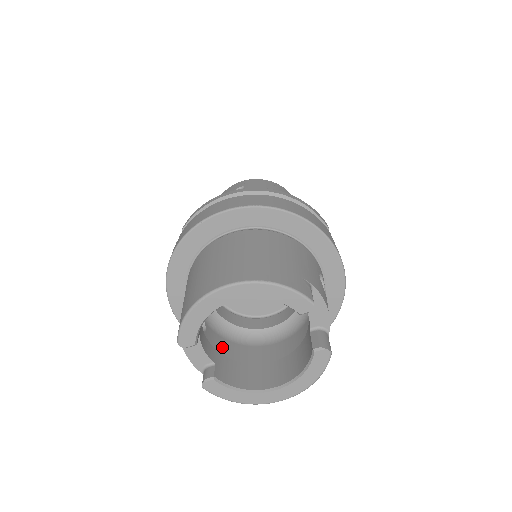
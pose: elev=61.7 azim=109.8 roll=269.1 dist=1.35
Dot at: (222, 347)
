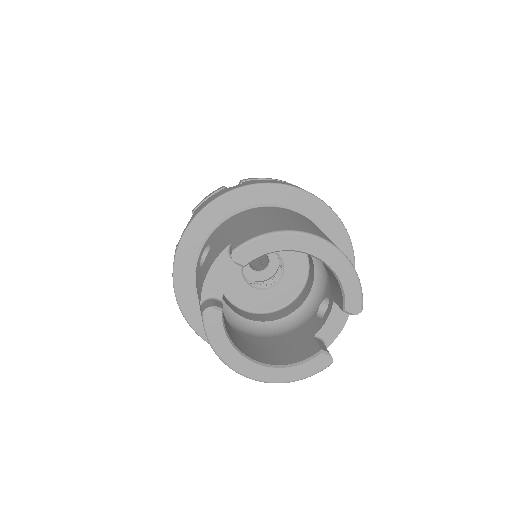
Dot at: occluded
